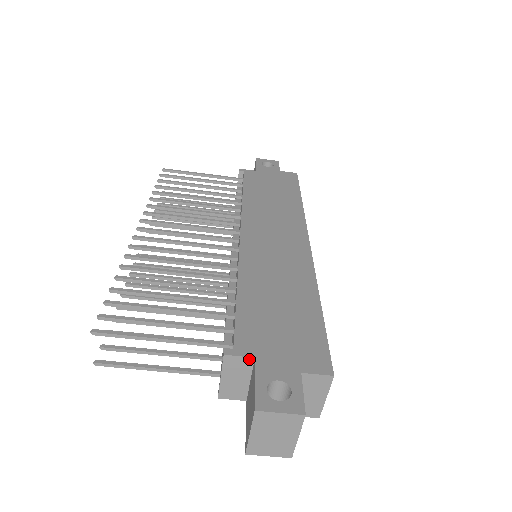
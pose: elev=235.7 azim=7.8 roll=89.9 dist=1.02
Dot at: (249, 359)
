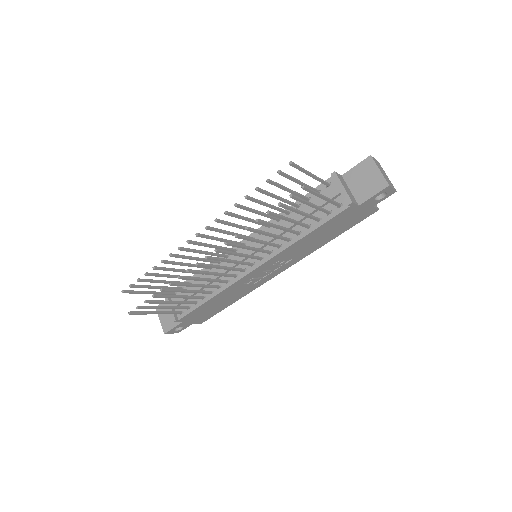
Dot at: (341, 176)
